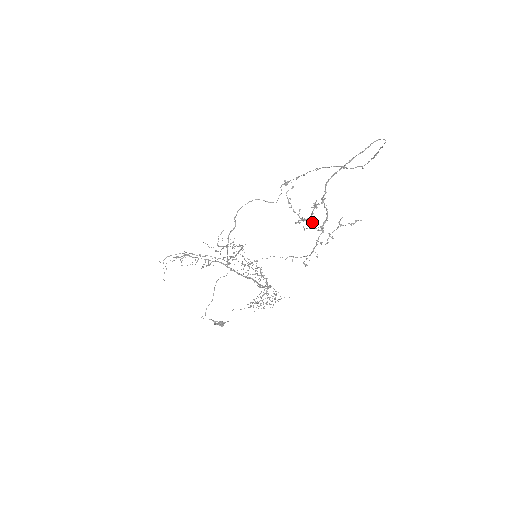
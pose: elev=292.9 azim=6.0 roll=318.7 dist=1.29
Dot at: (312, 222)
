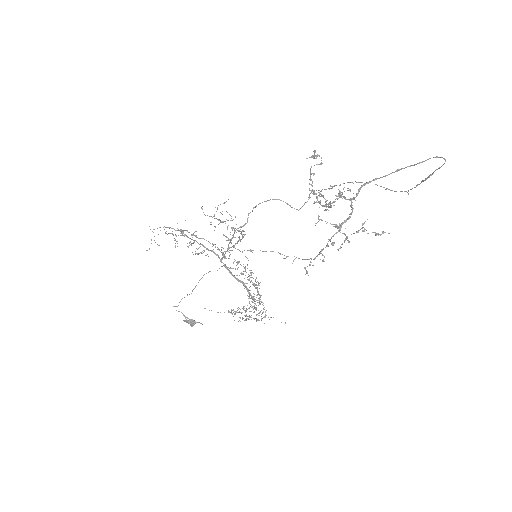
Dot at: (330, 207)
